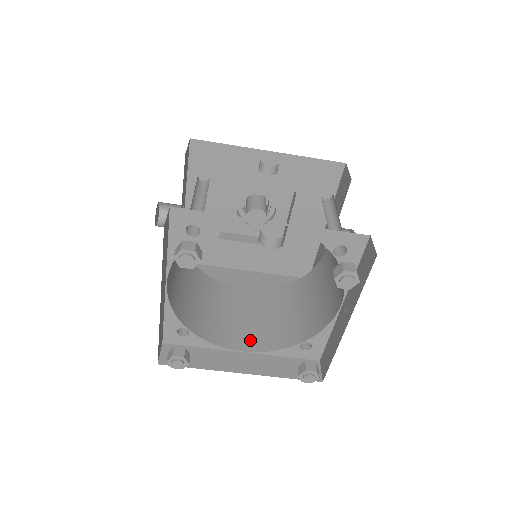
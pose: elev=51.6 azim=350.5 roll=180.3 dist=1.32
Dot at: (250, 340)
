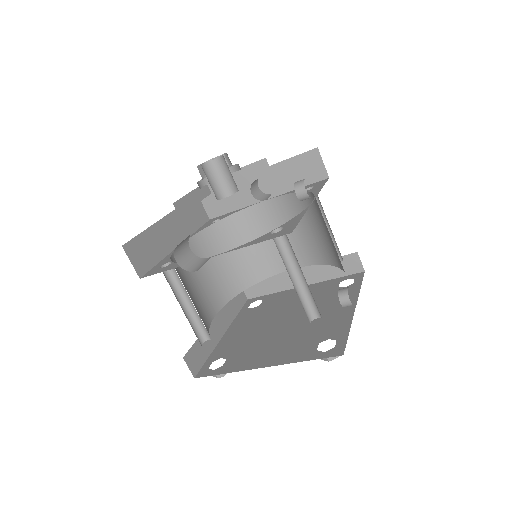
Dot at: (213, 301)
